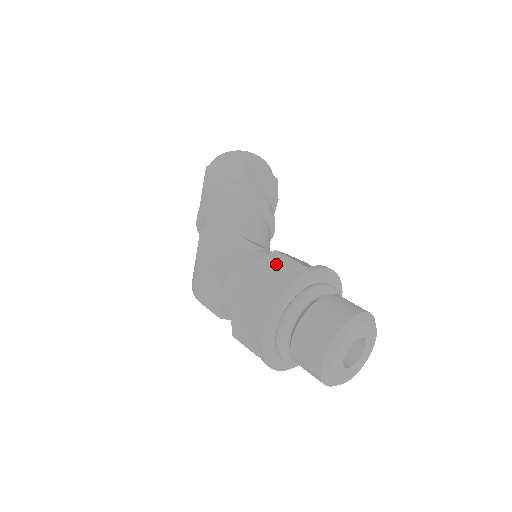
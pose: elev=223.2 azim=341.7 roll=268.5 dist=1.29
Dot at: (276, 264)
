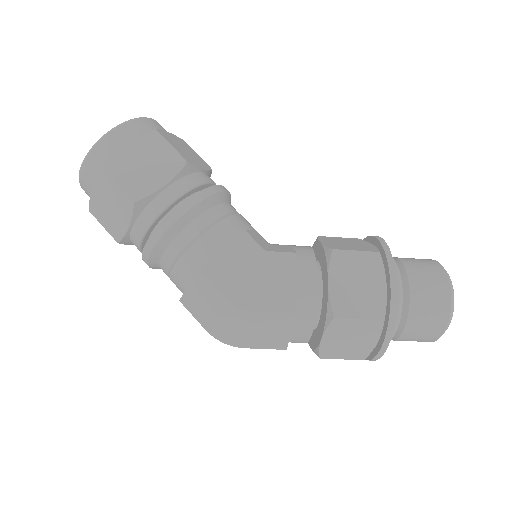
Dot at: (350, 266)
